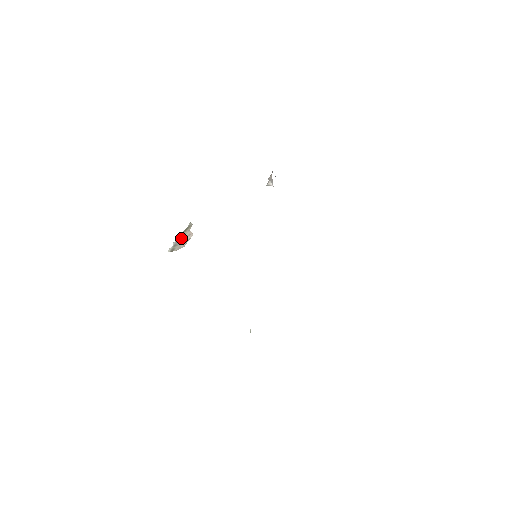
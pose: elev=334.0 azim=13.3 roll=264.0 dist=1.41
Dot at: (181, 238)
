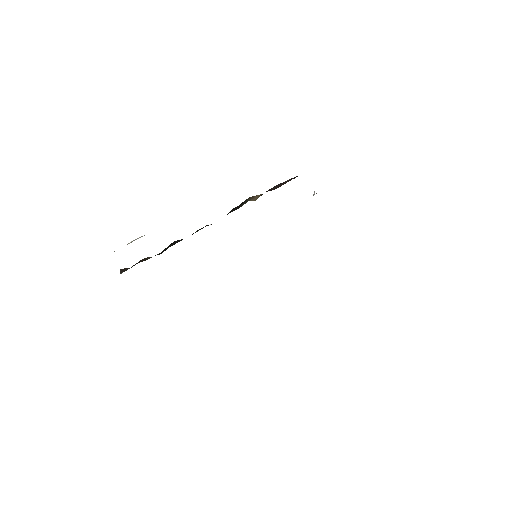
Dot at: occluded
